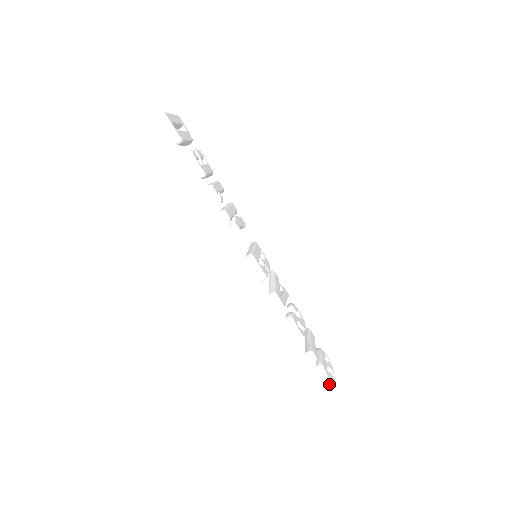
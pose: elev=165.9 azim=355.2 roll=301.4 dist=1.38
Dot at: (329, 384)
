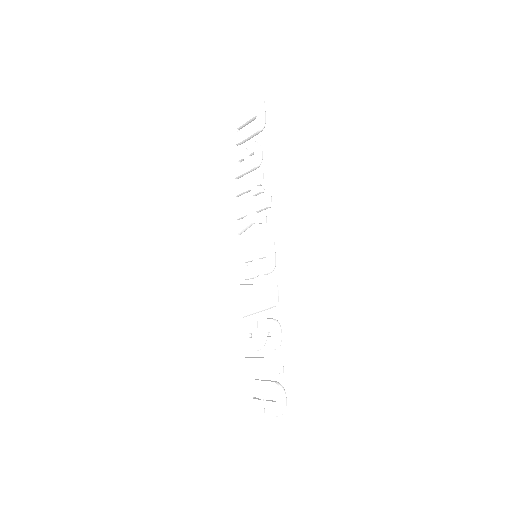
Dot at: (286, 402)
